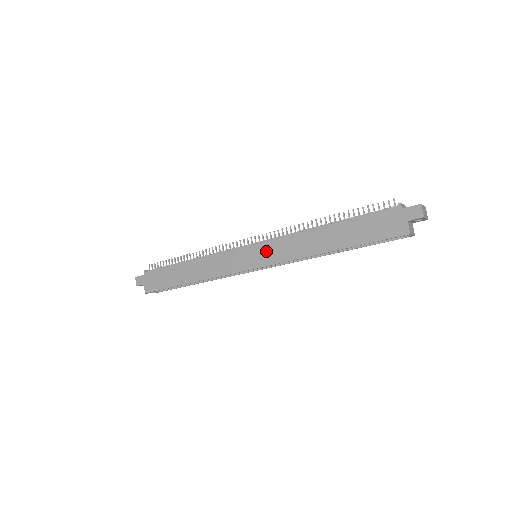
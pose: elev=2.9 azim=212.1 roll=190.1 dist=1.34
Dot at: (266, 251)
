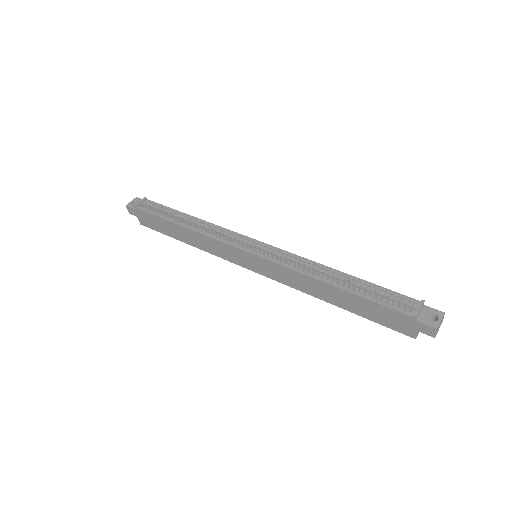
Dot at: (266, 267)
